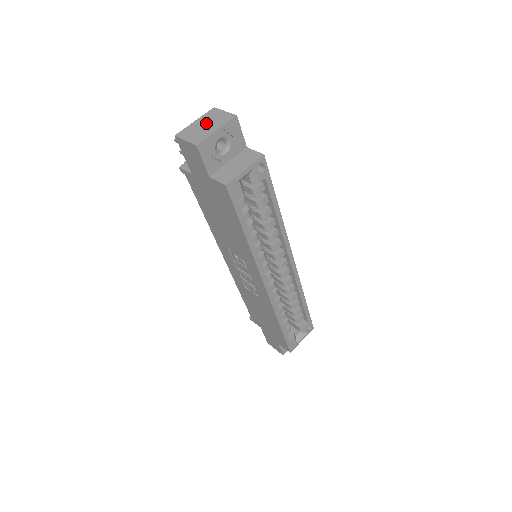
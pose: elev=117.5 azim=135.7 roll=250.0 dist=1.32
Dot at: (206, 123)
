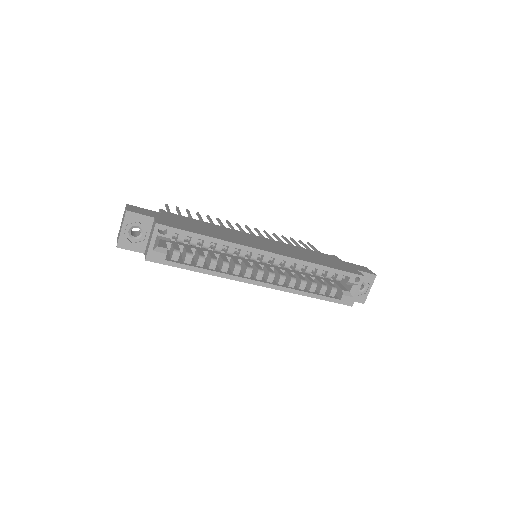
Dot at: occluded
